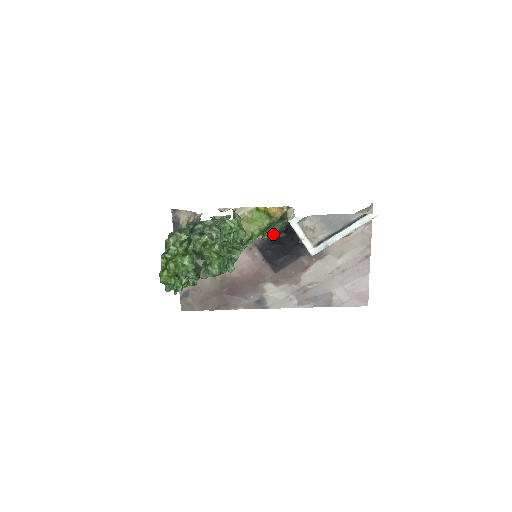
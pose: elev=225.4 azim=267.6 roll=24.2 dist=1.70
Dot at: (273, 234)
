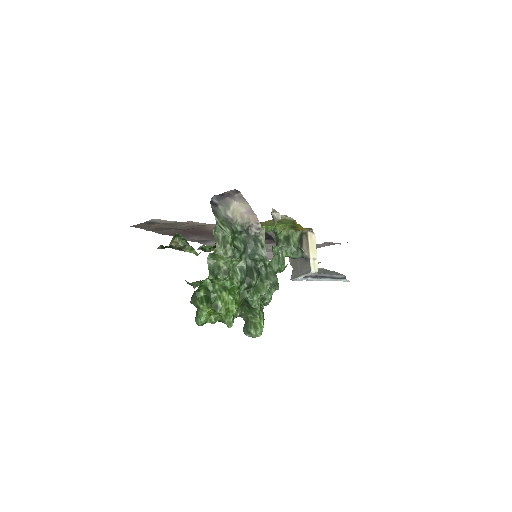
Dot at: (287, 256)
